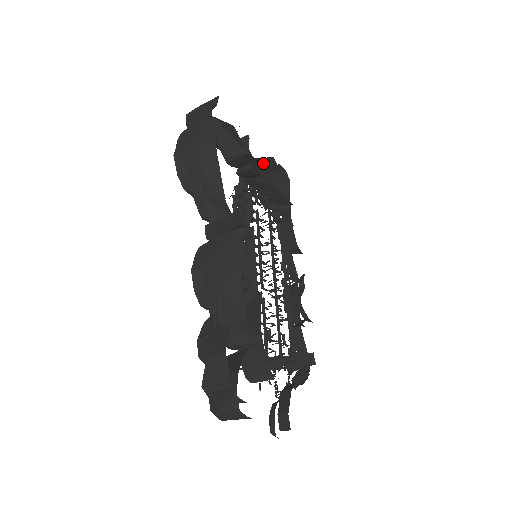
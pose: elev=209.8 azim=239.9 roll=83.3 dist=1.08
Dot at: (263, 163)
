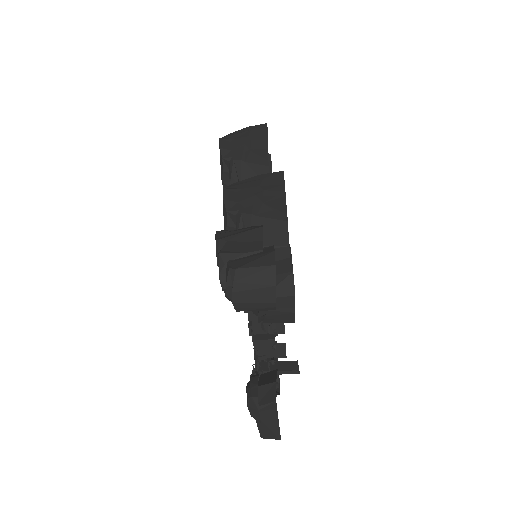
Dot at: occluded
